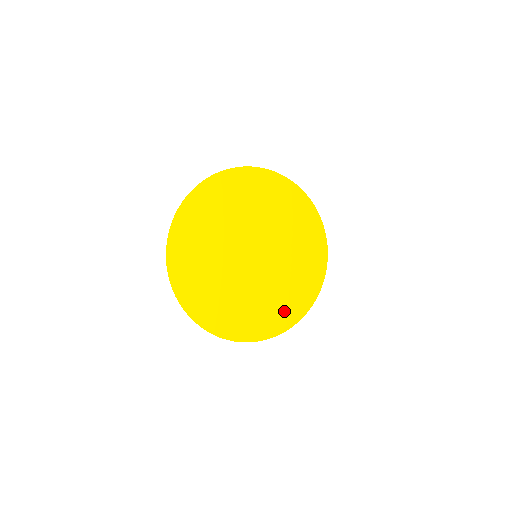
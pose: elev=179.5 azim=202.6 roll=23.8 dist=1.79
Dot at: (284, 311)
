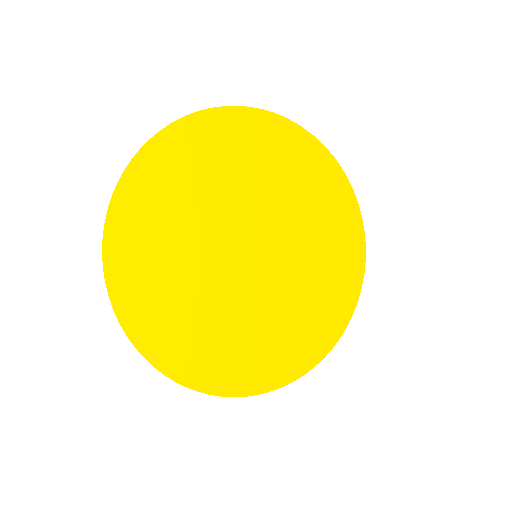
Dot at: (254, 363)
